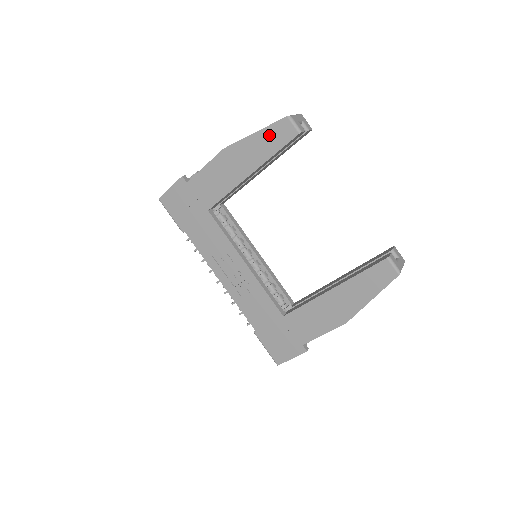
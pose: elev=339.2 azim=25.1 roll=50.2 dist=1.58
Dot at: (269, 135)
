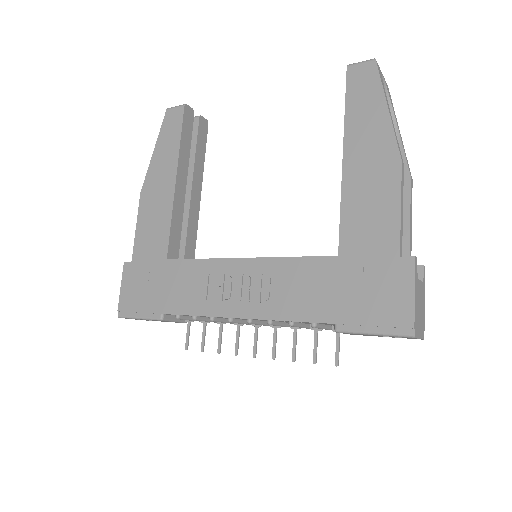
Dot at: (165, 136)
